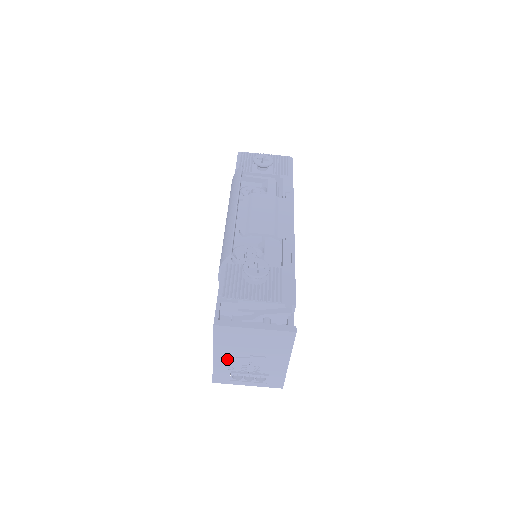
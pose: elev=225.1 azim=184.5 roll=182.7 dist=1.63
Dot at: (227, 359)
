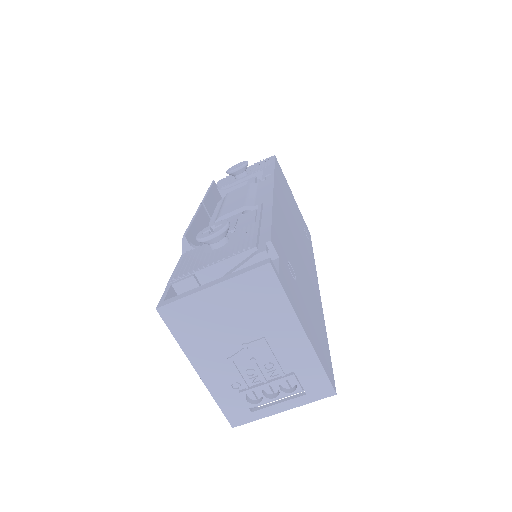
Dot at: (218, 369)
